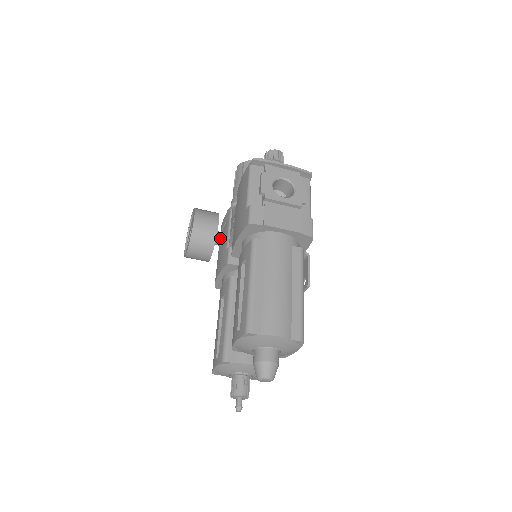
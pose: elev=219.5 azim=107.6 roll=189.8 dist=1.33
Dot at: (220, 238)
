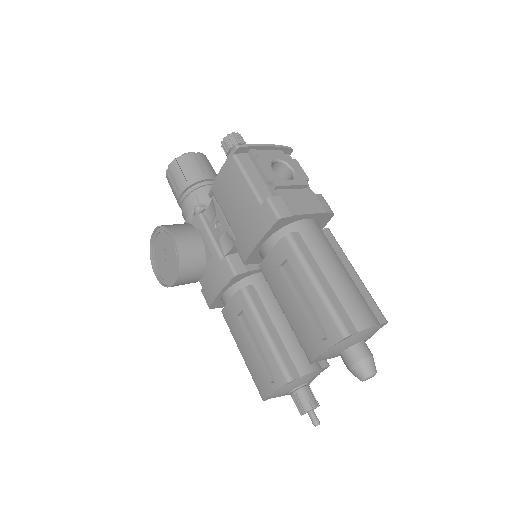
Dot at: occluded
